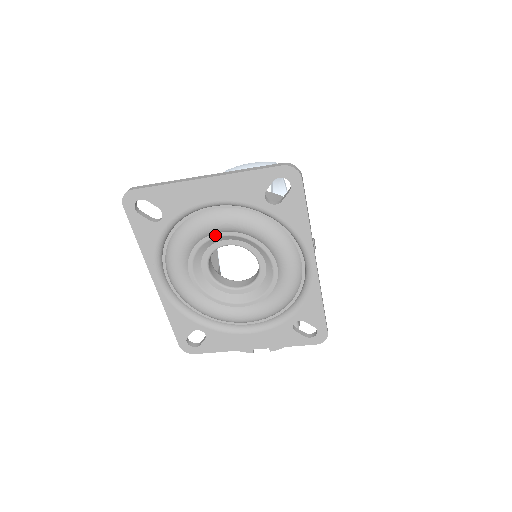
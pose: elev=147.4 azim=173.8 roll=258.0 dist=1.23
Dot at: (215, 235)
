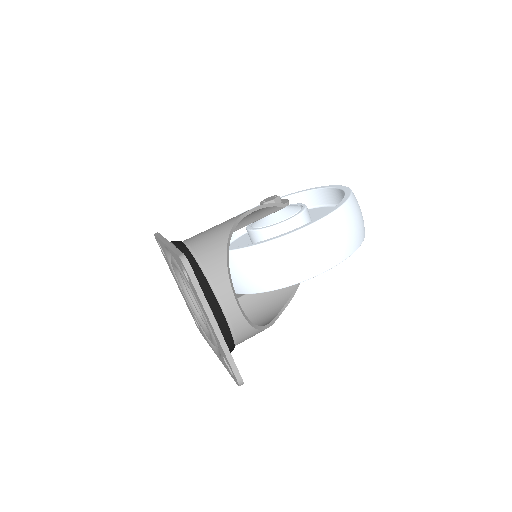
Dot at: occluded
